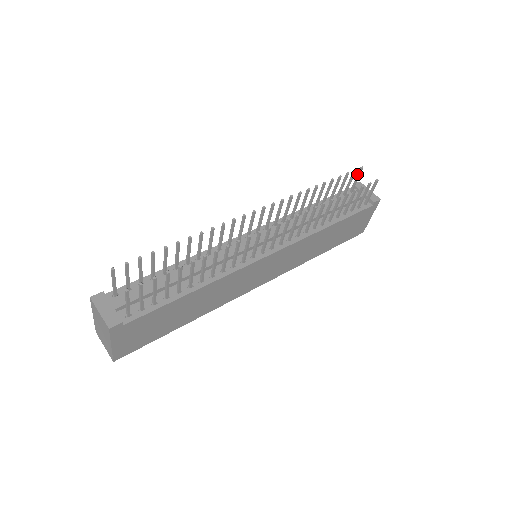
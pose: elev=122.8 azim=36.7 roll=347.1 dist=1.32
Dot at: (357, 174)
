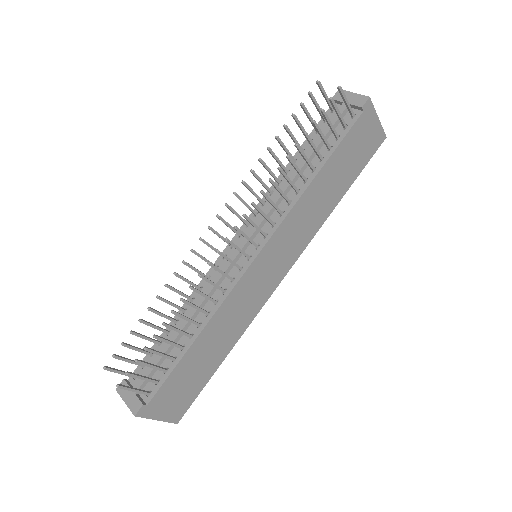
Dot at: occluded
